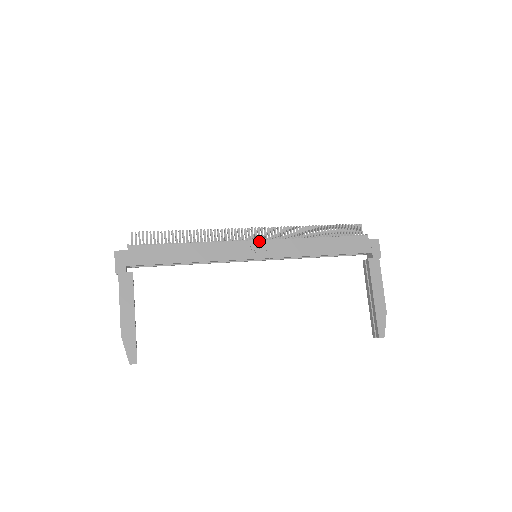
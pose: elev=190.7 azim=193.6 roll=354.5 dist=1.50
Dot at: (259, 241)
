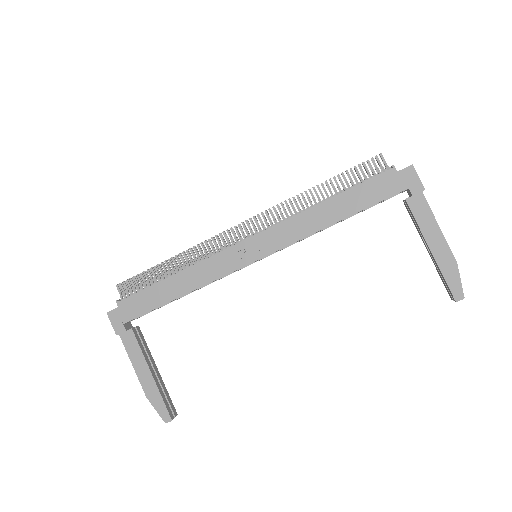
Dot at: (250, 239)
